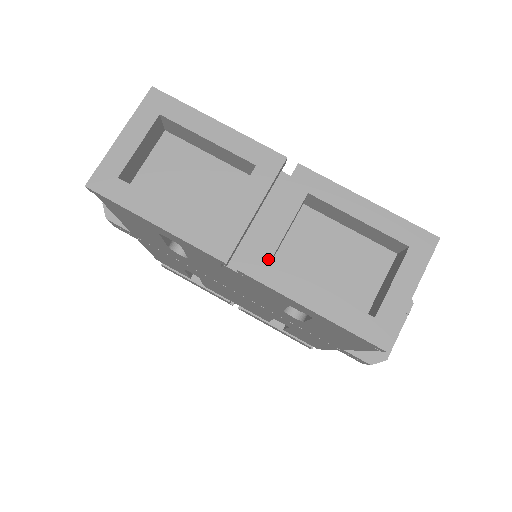
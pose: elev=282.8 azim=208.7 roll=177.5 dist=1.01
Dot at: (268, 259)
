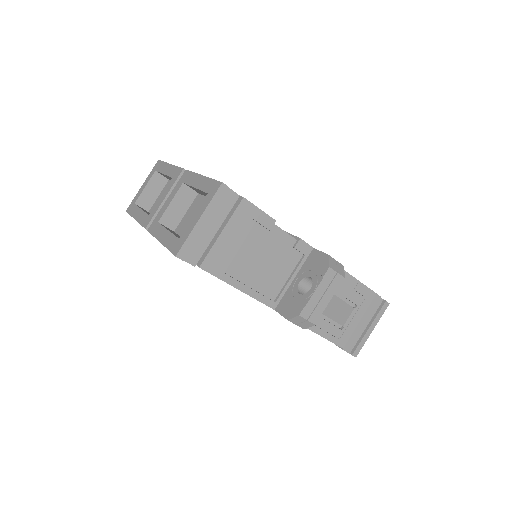
Dot at: (158, 222)
